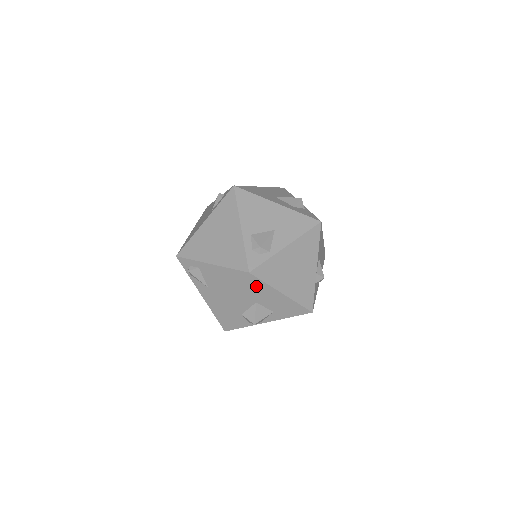
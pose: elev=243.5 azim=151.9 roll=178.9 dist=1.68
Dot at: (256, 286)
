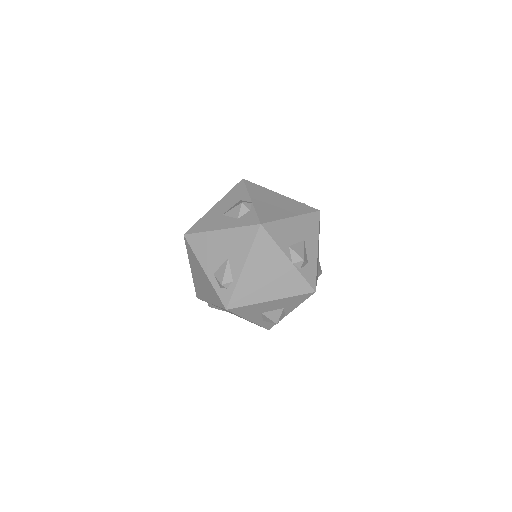
Dot at: (244, 310)
